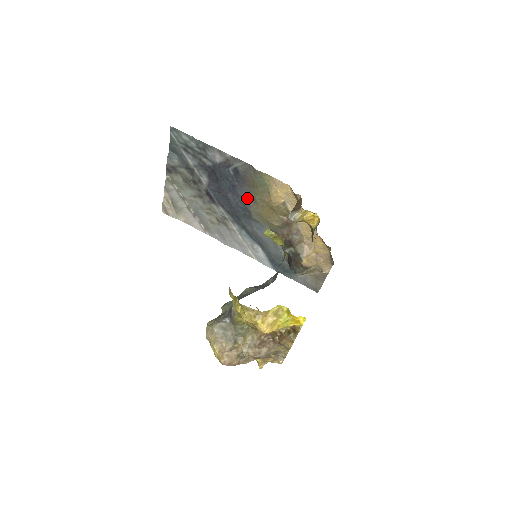
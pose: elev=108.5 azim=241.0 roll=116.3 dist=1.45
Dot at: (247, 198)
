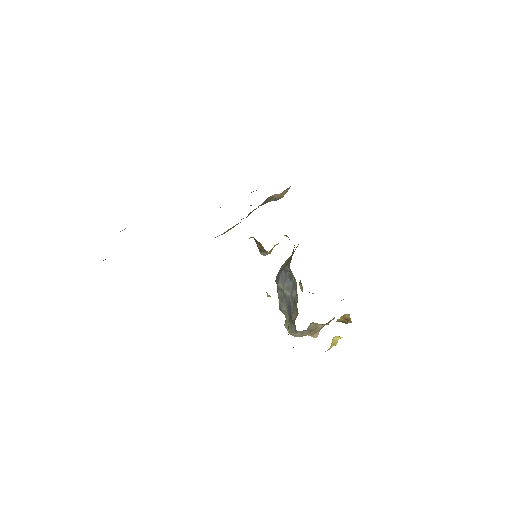
Dot at: occluded
